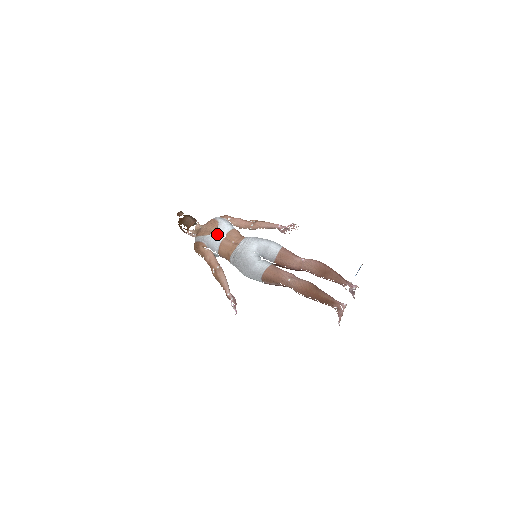
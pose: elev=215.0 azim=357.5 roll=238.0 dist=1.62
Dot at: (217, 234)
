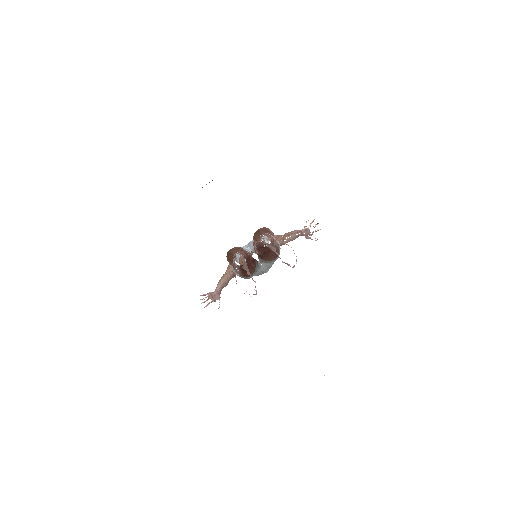
Dot at: occluded
